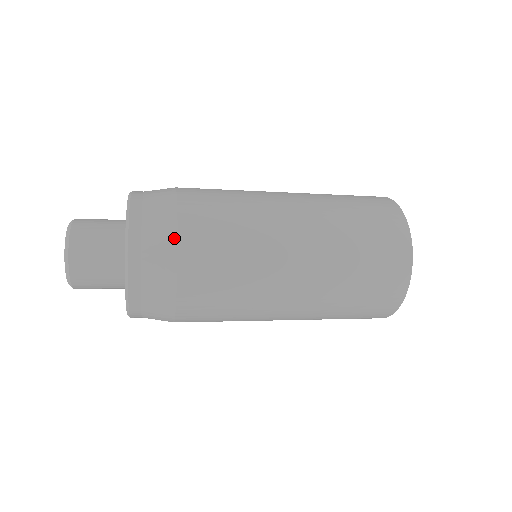
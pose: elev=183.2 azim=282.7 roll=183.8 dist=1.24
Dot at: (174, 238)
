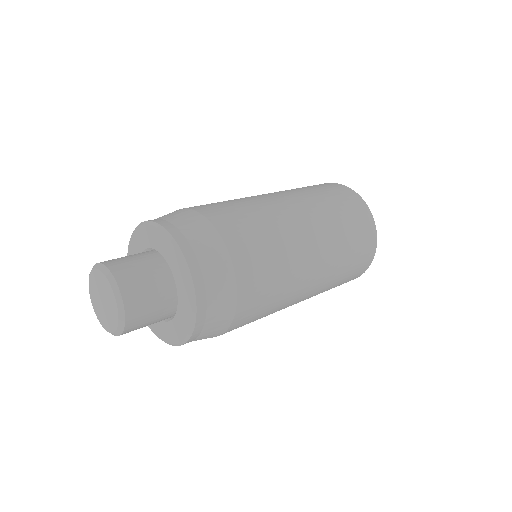
Dot at: (225, 330)
